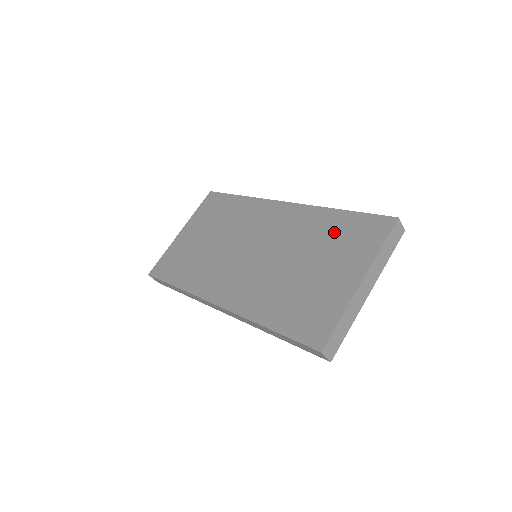
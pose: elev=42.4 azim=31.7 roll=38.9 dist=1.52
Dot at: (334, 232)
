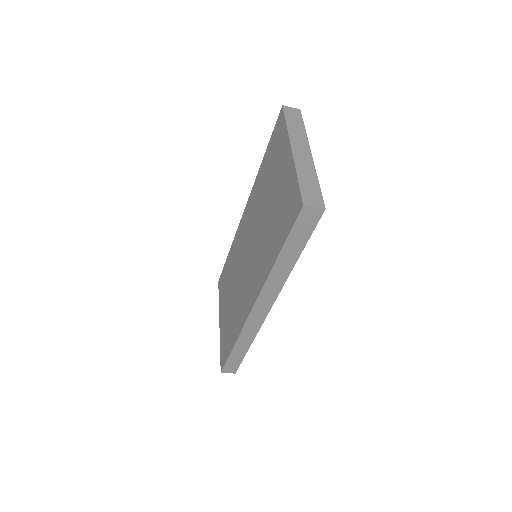
Dot at: (267, 168)
